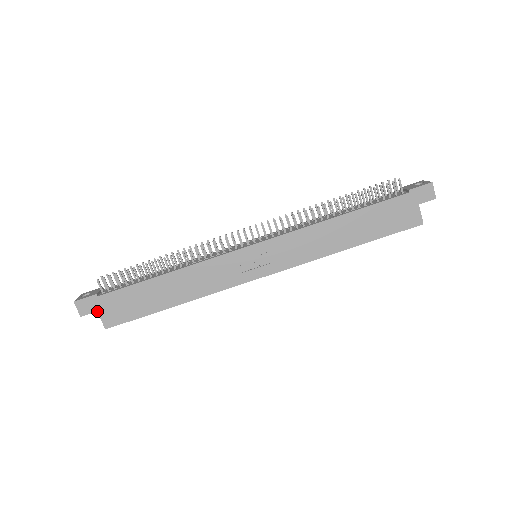
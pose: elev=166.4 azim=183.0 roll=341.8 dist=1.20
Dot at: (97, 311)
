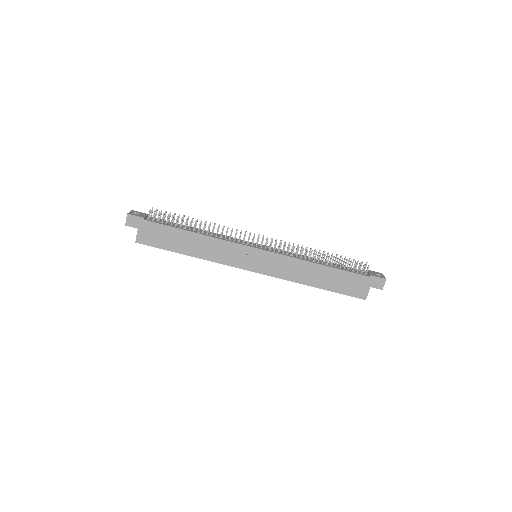
Dot at: (138, 228)
